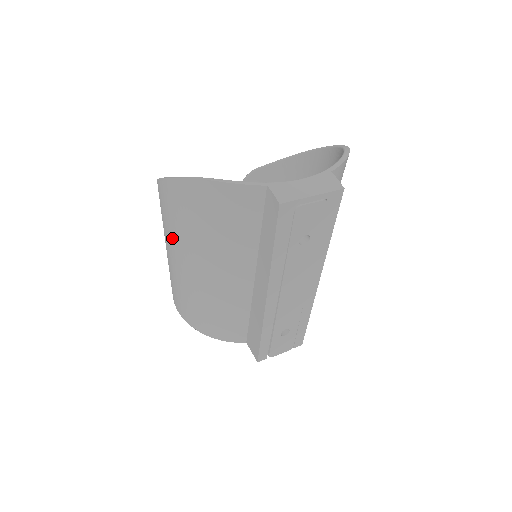
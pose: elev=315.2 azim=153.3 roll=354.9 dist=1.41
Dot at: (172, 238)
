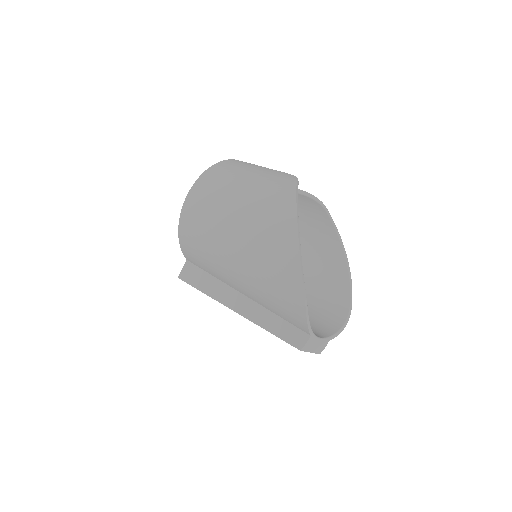
Dot at: (252, 236)
